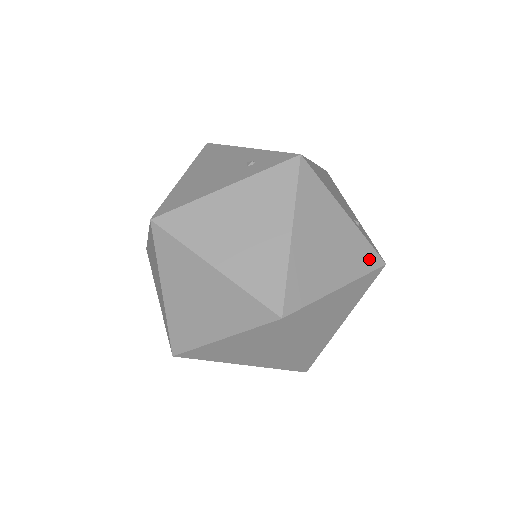
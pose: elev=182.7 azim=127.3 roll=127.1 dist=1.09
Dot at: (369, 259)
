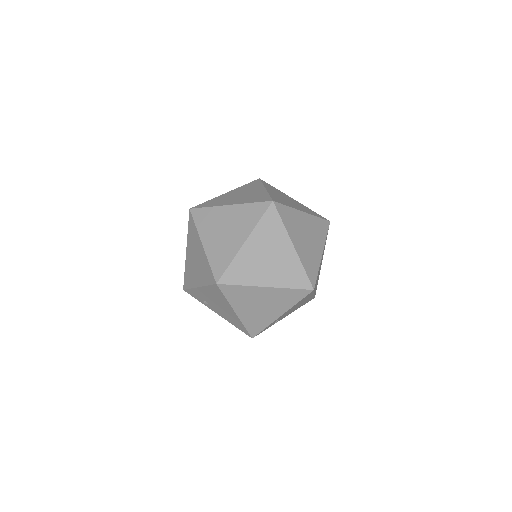
Dot at: (317, 215)
